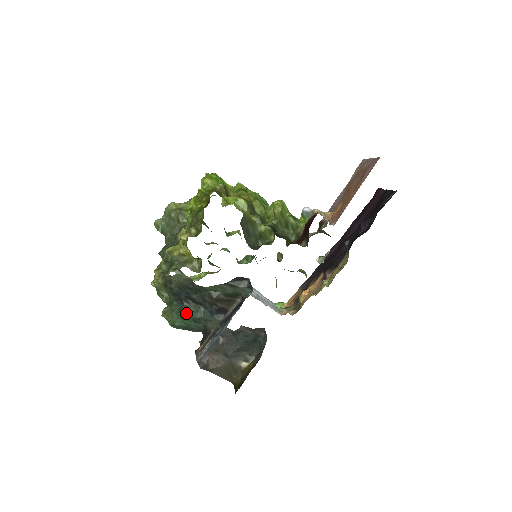
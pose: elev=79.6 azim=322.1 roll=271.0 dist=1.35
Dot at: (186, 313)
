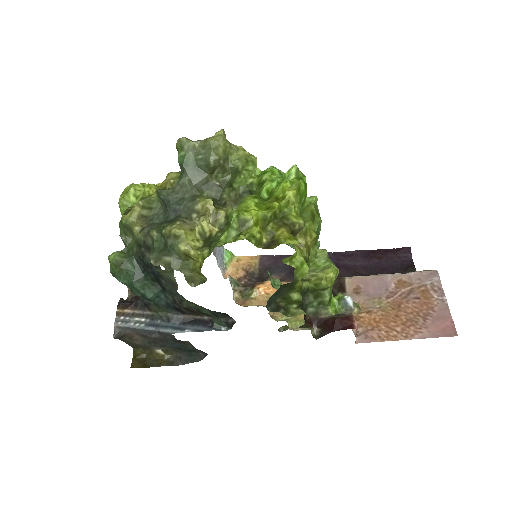
Dot at: (140, 286)
